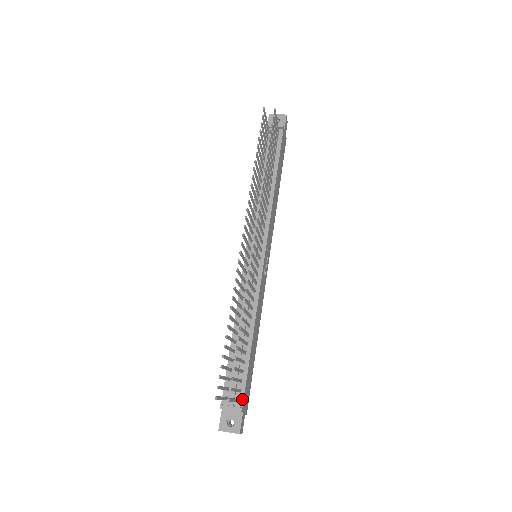
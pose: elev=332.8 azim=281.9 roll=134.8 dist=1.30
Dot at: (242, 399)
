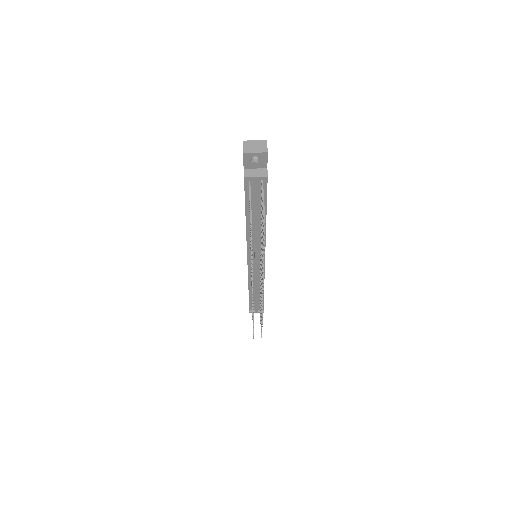
Dot at: occluded
